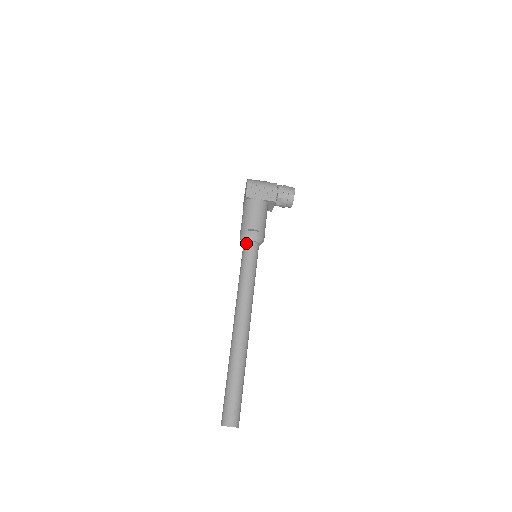
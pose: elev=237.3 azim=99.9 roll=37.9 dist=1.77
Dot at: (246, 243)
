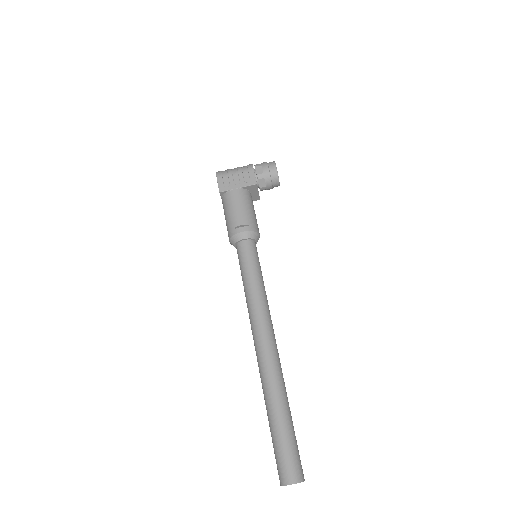
Dot at: (238, 245)
